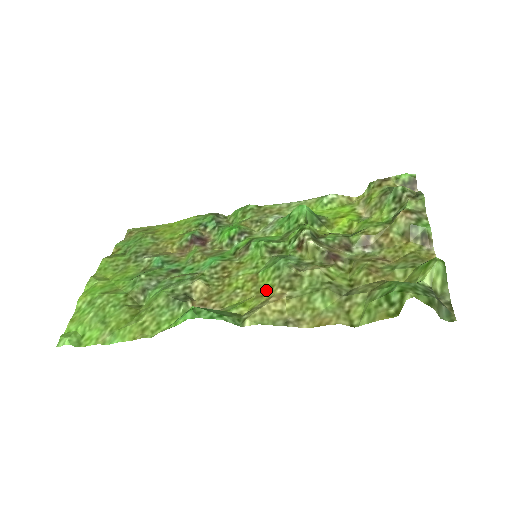
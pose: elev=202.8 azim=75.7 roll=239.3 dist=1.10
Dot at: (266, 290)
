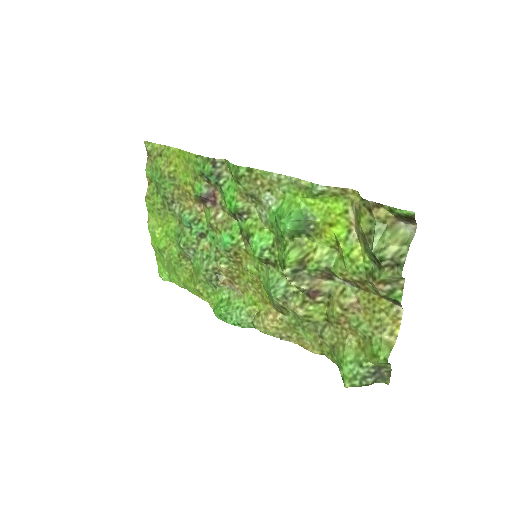
Dot at: (267, 300)
